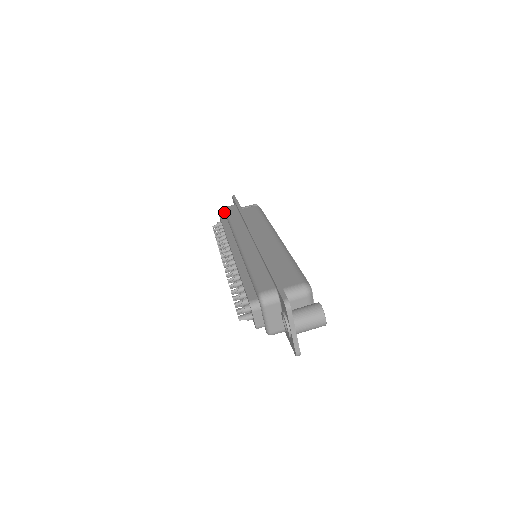
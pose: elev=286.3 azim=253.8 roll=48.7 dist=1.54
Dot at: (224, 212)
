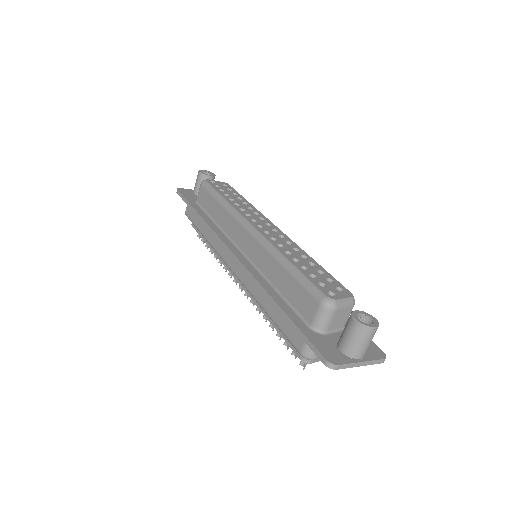
Dot at: occluded
